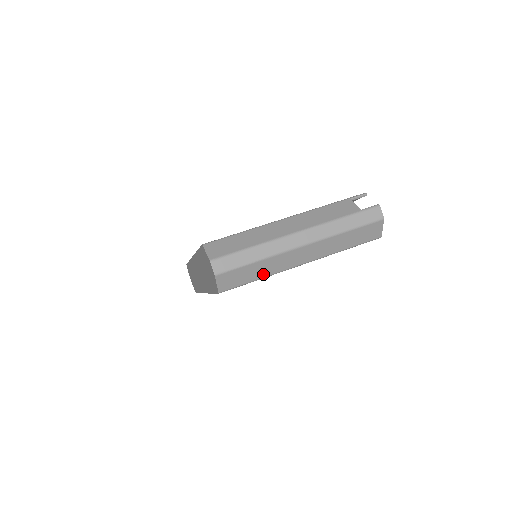
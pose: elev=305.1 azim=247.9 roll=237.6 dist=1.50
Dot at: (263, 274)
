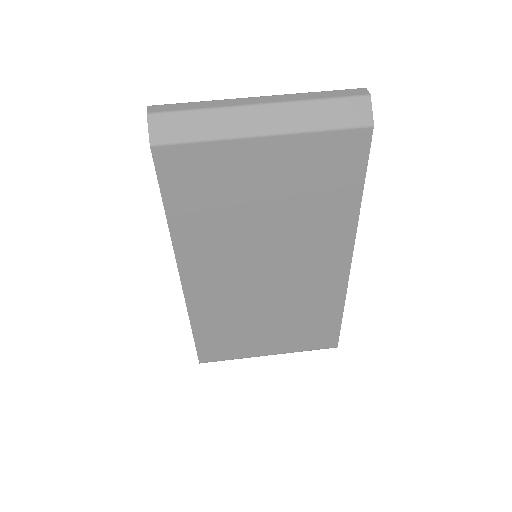
Dot at: (208, 133)
